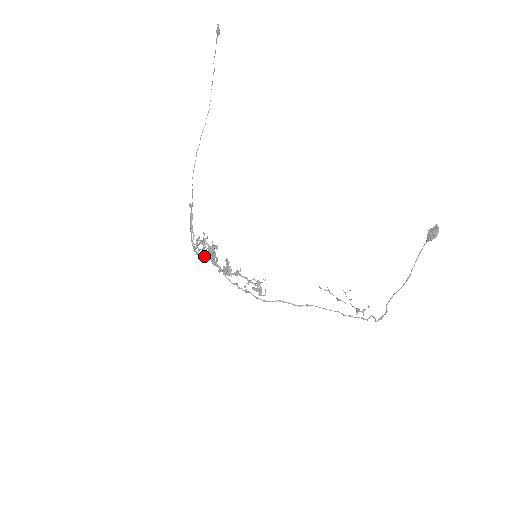
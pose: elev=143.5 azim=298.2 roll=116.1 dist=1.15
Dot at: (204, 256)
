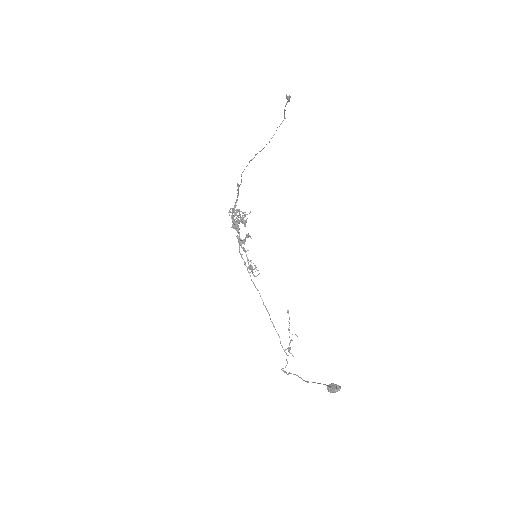
Dot at: occluded
